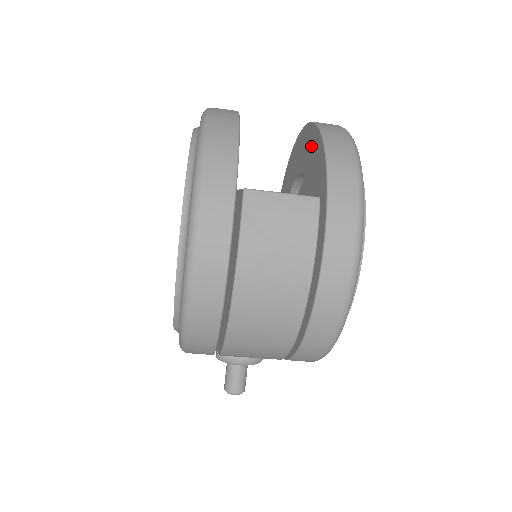
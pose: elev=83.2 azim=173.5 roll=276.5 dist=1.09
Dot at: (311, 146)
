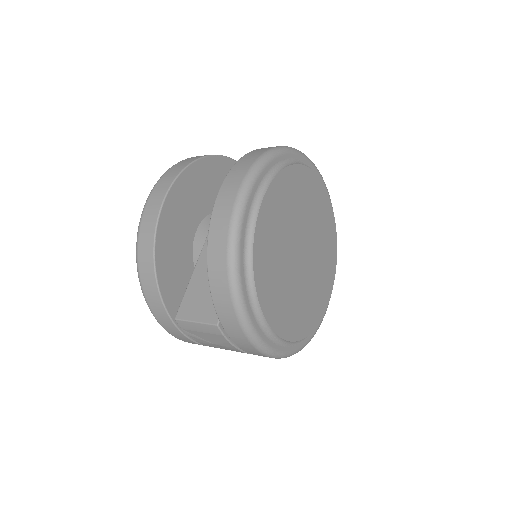
Dot at: occluded
